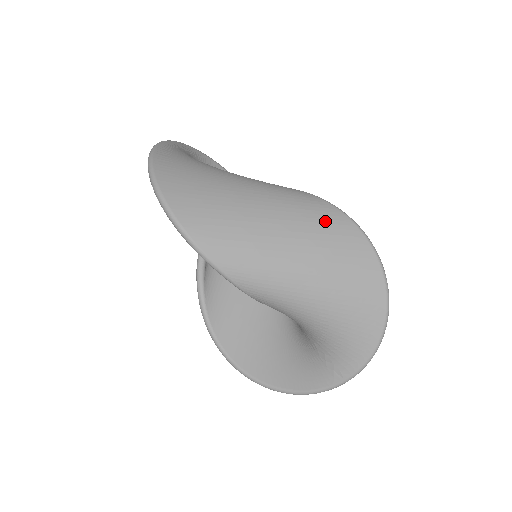
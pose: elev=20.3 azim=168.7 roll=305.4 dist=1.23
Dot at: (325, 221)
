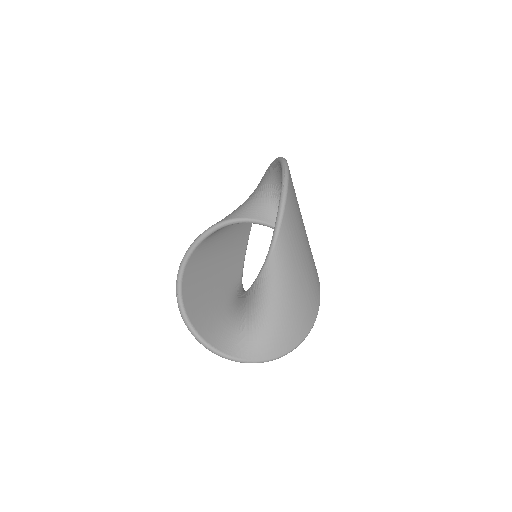
Dot at: (315, 278)
